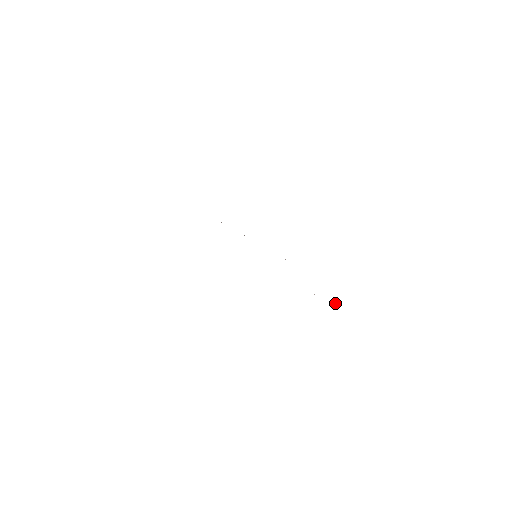
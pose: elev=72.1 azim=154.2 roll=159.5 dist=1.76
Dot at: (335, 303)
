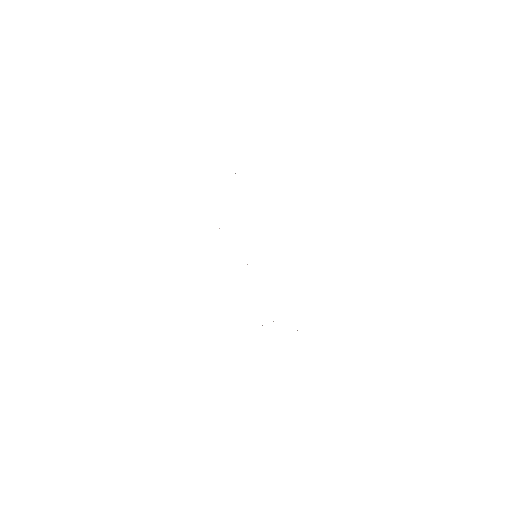
Dot at: occluded
